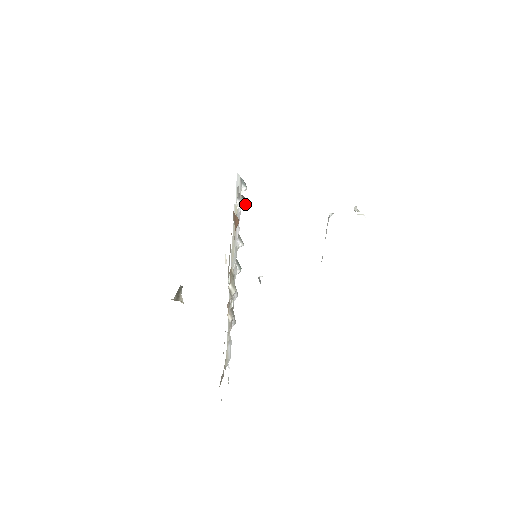
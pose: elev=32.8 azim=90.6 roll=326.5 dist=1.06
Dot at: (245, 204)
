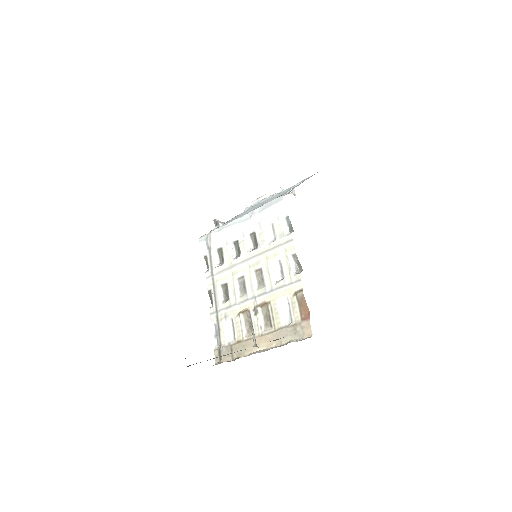
Dot at: (297, 266)
